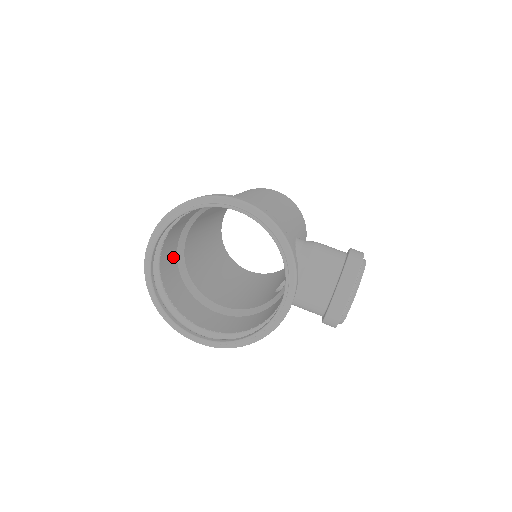
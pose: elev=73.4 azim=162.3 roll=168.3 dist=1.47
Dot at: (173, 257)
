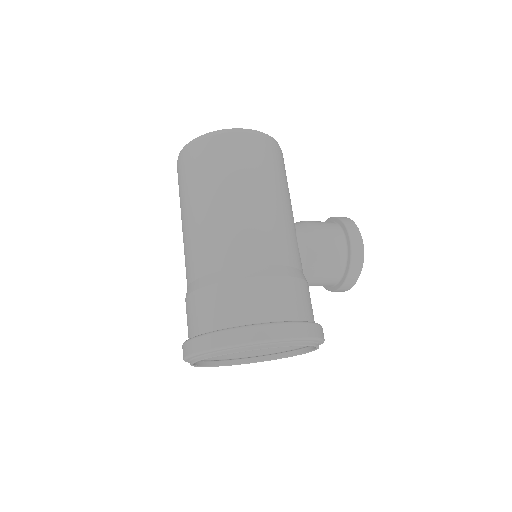
Dot at: occluded
